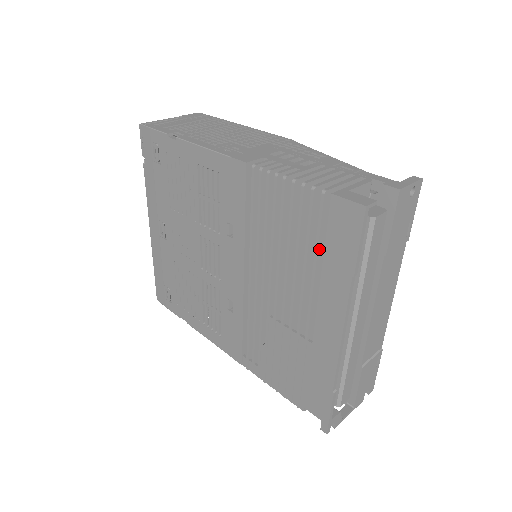
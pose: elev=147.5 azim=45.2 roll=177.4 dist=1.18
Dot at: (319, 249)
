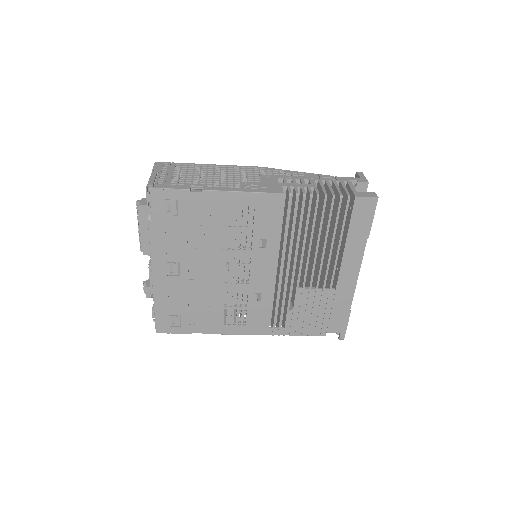
Dot at: occluded
